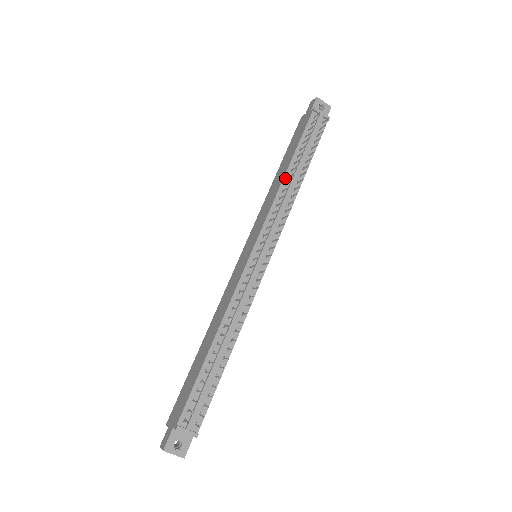
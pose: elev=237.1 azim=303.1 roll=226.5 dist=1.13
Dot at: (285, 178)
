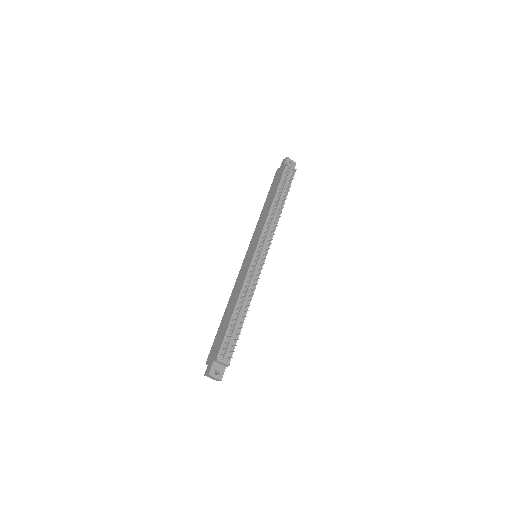
Dot at: (272, 207)
